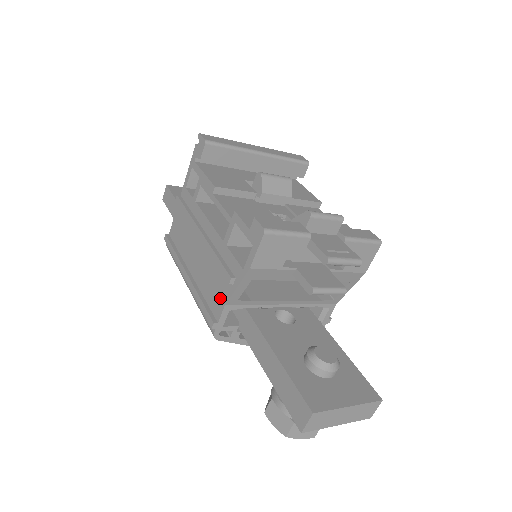
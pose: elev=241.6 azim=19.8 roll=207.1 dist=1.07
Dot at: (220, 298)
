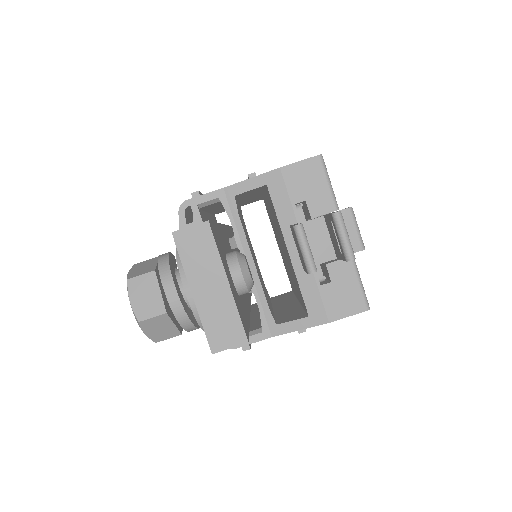
Dot at: occluded
